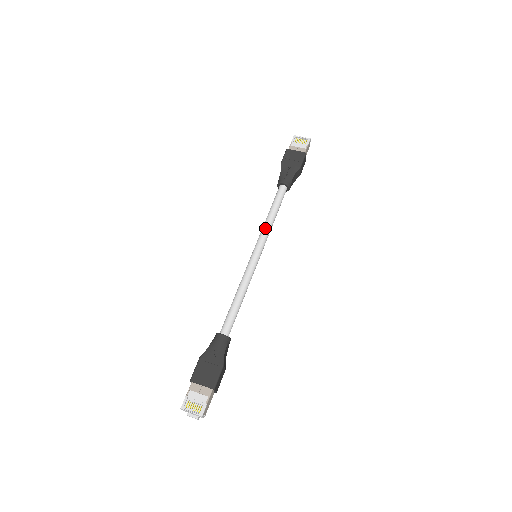
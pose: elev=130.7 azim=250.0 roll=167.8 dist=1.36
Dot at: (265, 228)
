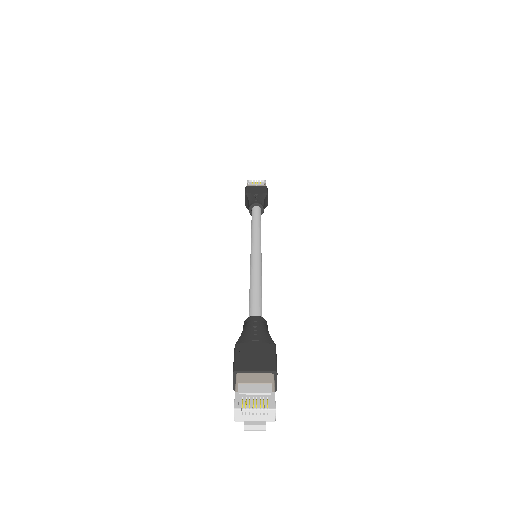
Dot at: (255, 233)
